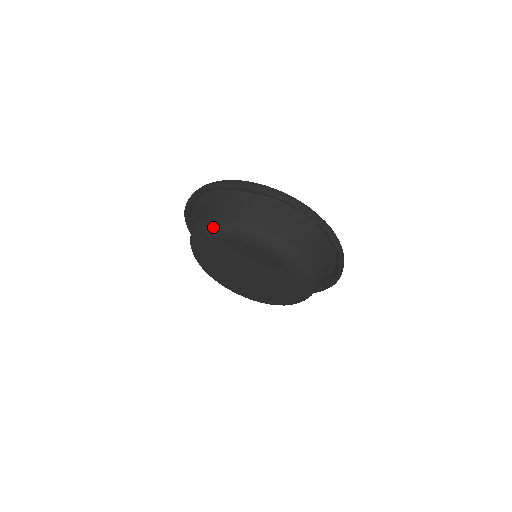
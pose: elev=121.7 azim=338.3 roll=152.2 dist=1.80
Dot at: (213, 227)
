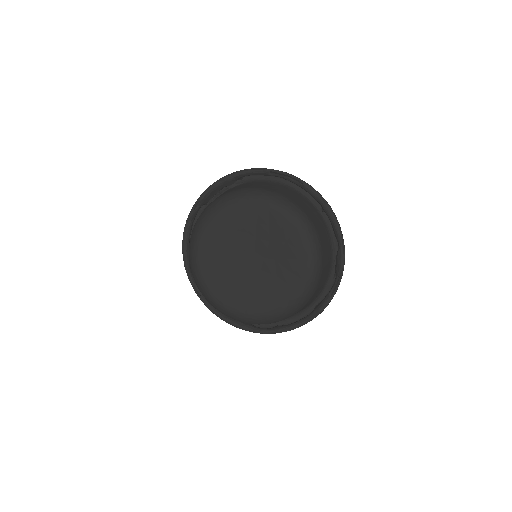
Dot at: (201, 218)
